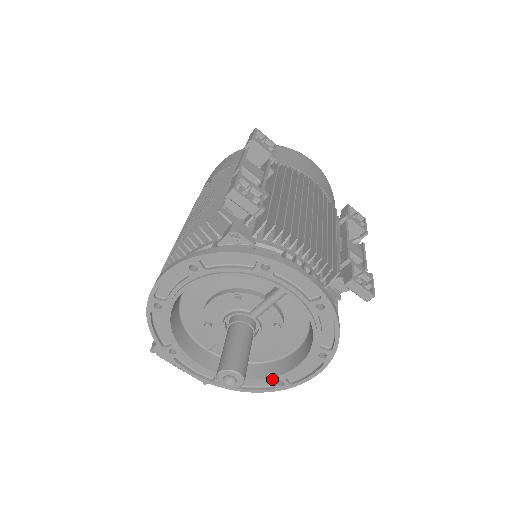
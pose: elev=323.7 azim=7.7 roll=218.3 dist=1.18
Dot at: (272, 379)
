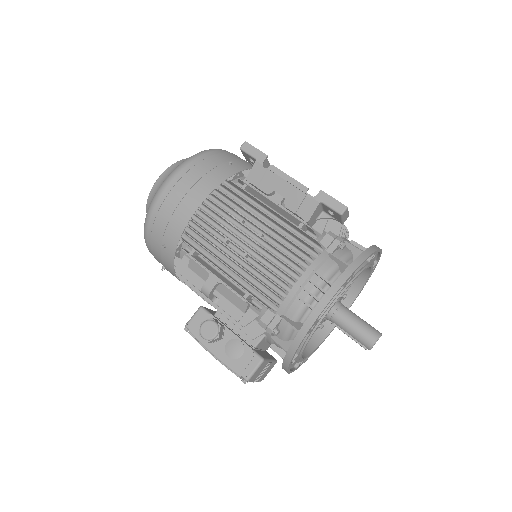
Dot at: occluded
